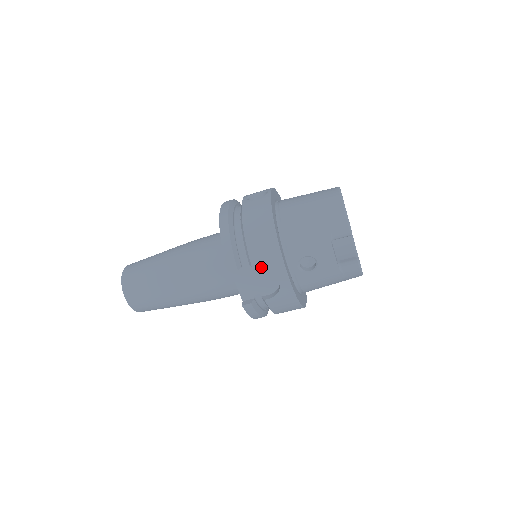
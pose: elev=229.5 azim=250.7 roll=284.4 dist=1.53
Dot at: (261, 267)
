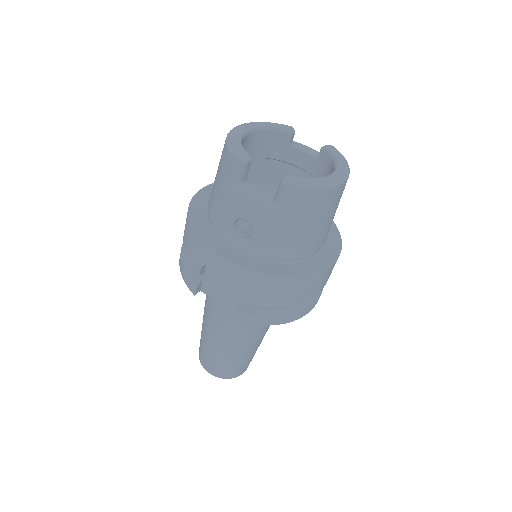
Dot at: (212, 268)
